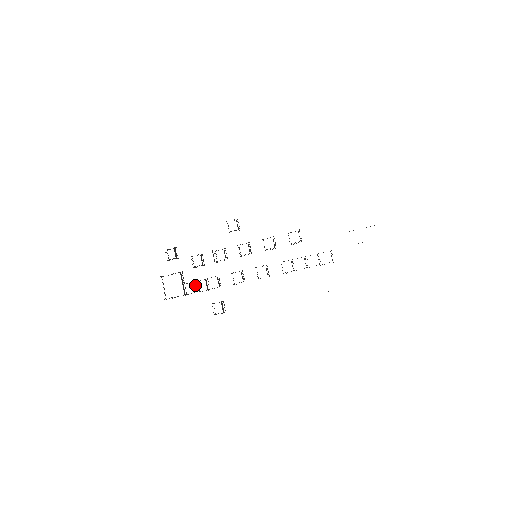
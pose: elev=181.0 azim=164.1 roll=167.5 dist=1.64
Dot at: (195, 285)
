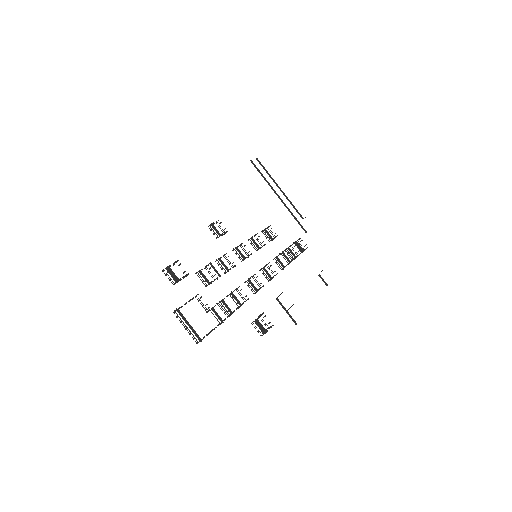
Dot at: (226, 305)
